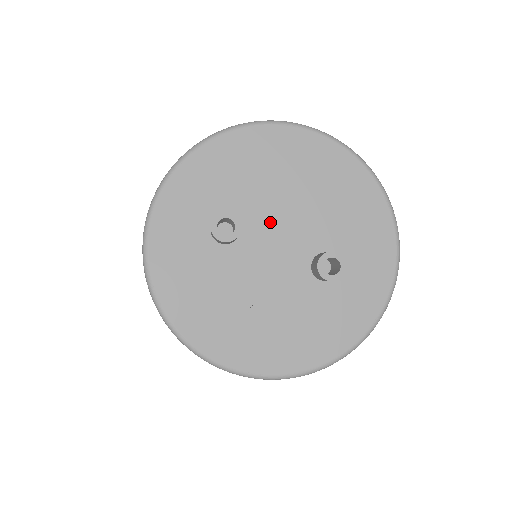
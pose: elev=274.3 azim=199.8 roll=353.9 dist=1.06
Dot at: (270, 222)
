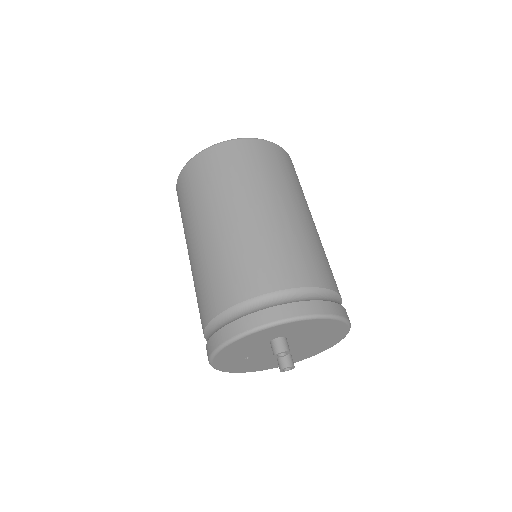
Dot at: (293, 343)
